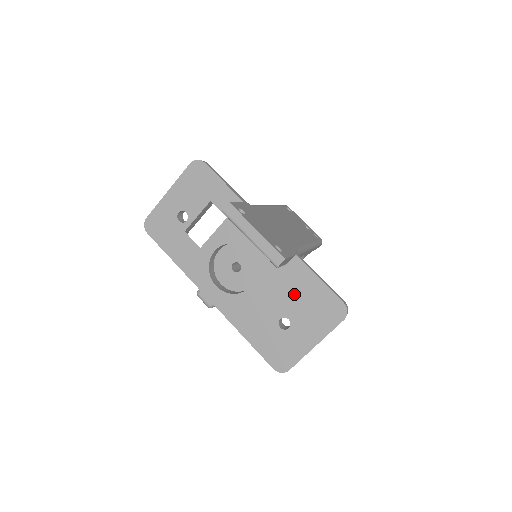
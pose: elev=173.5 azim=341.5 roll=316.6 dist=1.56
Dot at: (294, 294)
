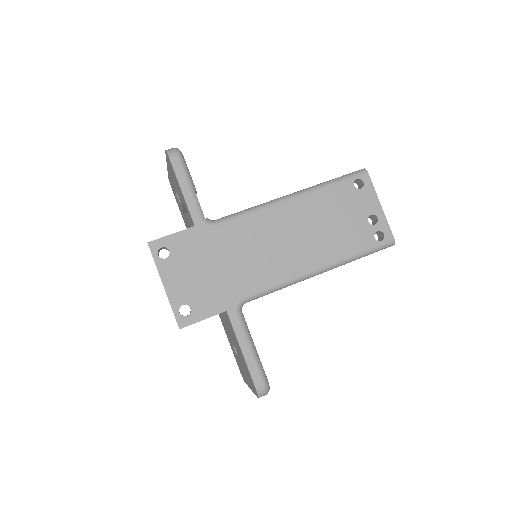
Dot at: occluded
